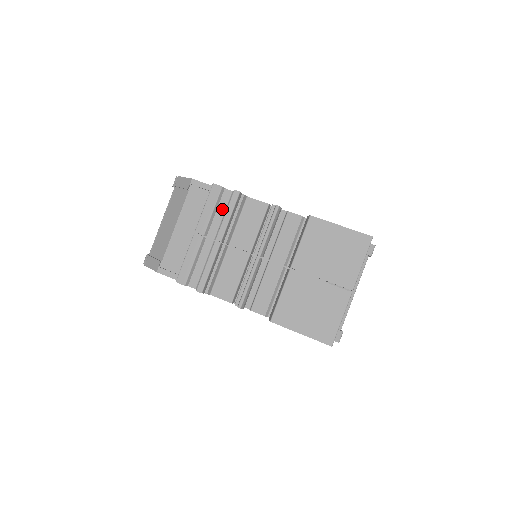
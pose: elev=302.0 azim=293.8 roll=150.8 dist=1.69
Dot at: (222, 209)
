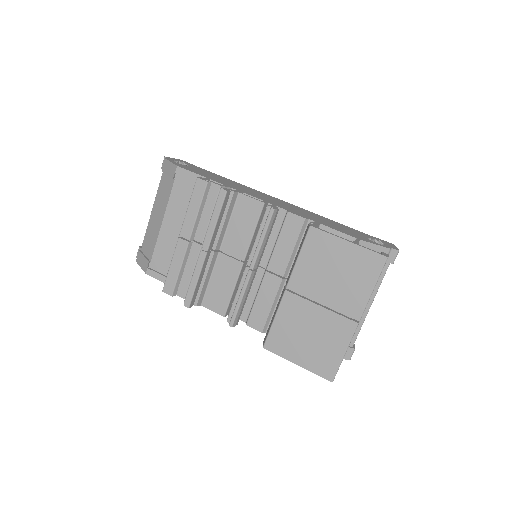
Dot at: (210, 208)
